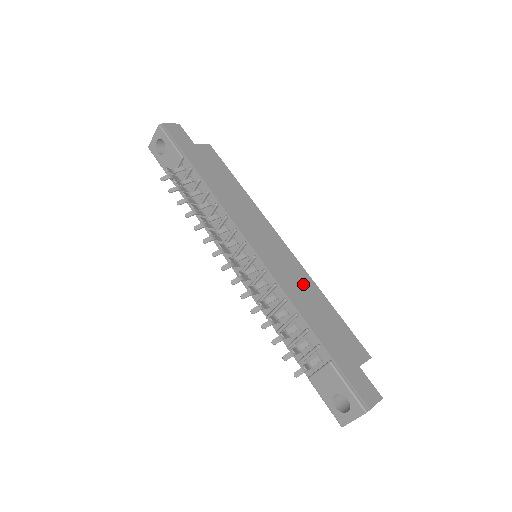
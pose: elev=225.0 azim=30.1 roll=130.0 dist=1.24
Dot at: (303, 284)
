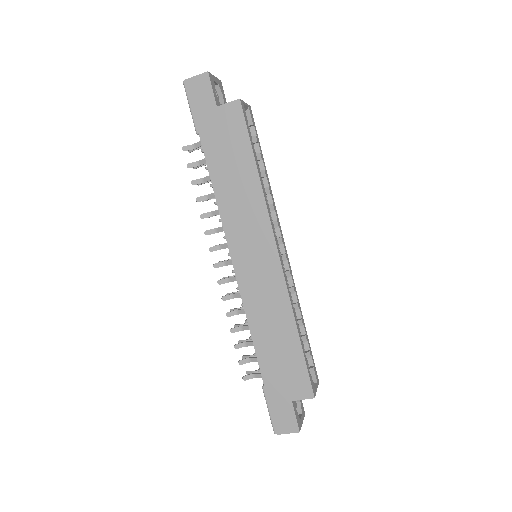
Dot at: (275, 310)
